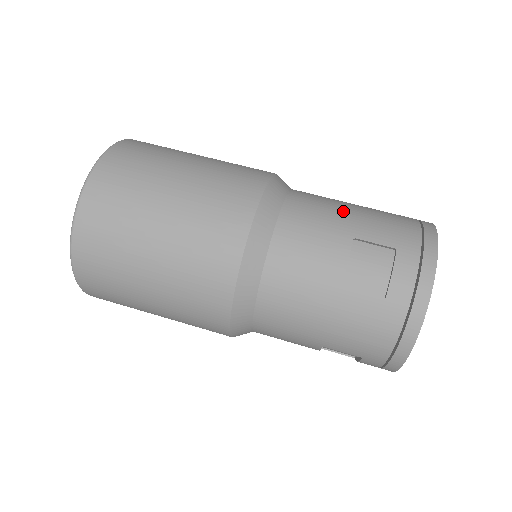
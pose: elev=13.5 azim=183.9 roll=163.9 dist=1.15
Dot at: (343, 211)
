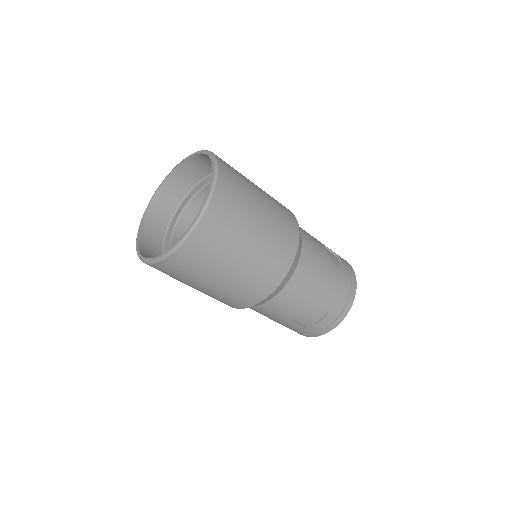
Dot at: occluded
